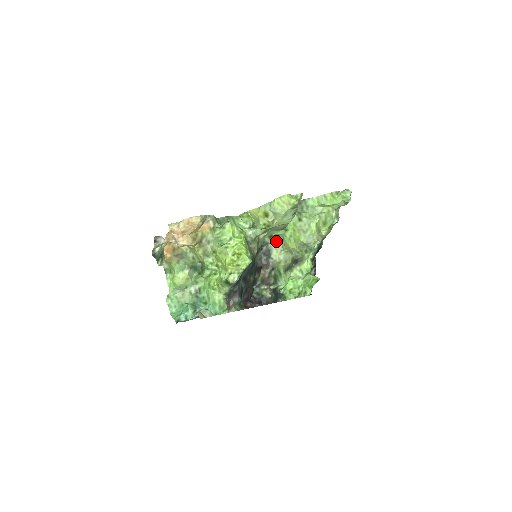
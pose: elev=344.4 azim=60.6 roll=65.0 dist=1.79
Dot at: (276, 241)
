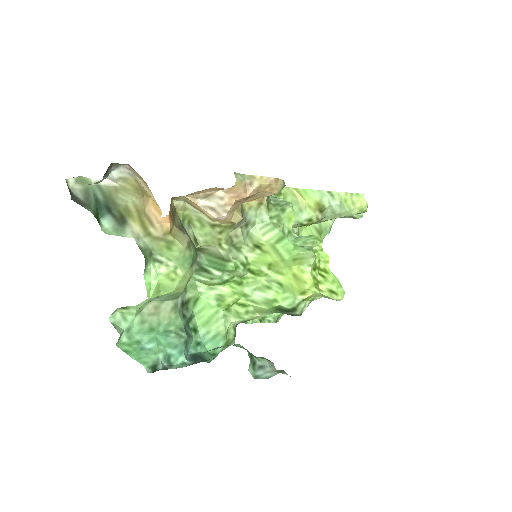
Dot at: occluded
